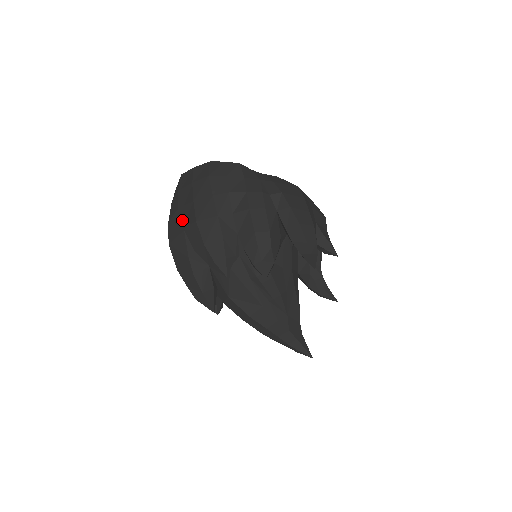
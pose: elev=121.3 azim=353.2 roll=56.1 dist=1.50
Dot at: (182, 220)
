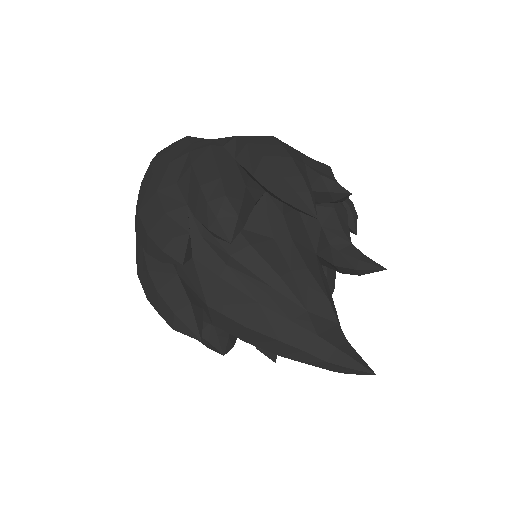
Dot at: (136, 229)
